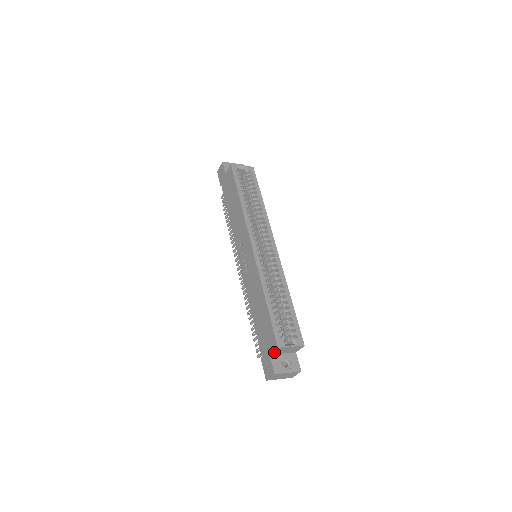
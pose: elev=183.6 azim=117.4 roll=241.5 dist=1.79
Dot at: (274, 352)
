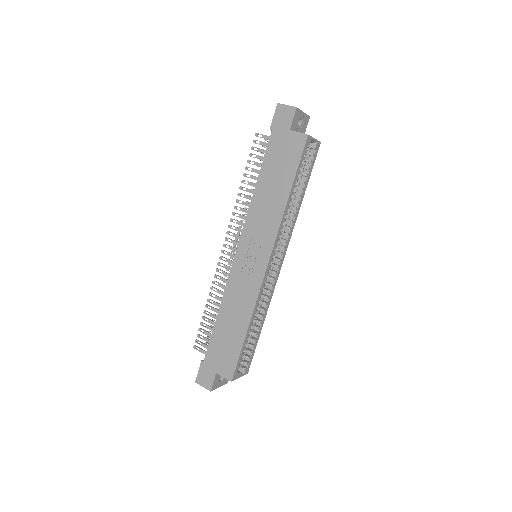
Dot at: (222, 374)
